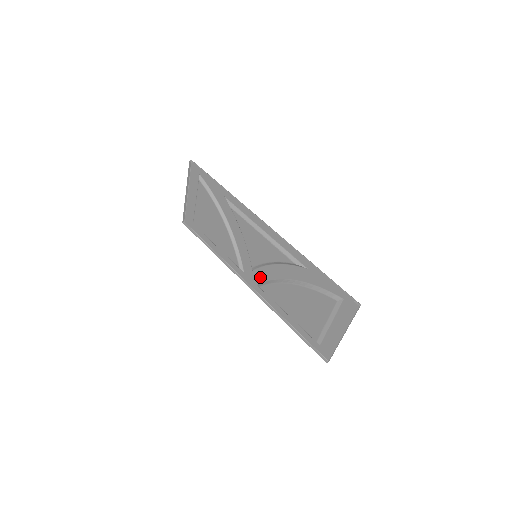
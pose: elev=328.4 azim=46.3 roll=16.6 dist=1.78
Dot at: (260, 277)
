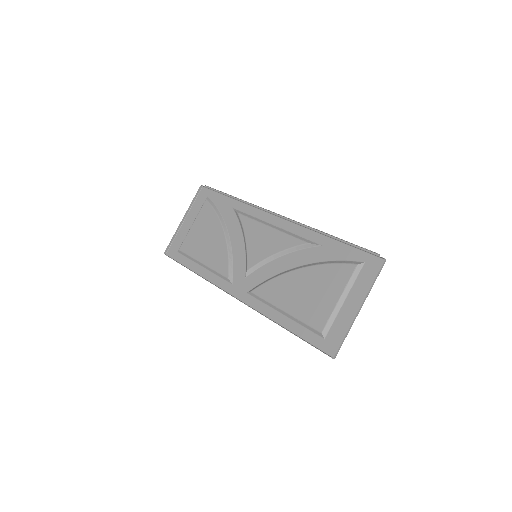
Dot at: (254, 281)
